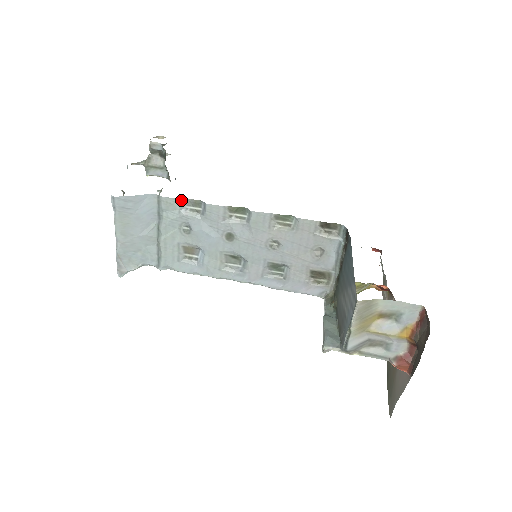
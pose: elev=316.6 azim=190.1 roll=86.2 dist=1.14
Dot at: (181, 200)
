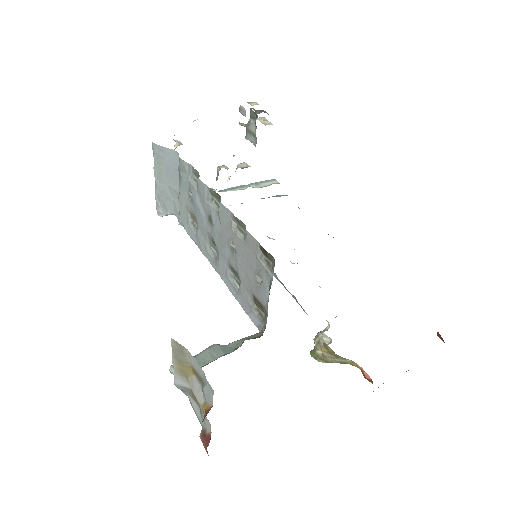
Dot at: (189, 166)
